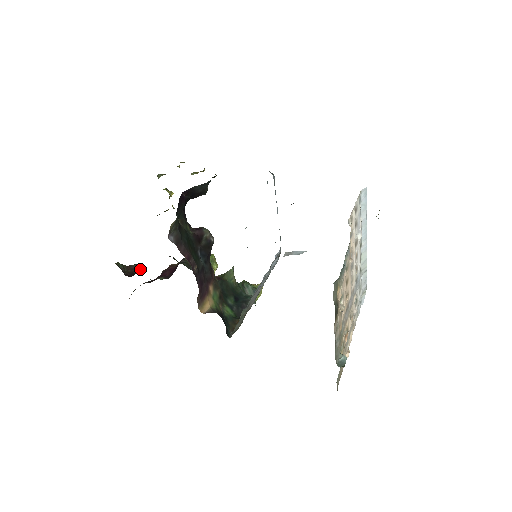
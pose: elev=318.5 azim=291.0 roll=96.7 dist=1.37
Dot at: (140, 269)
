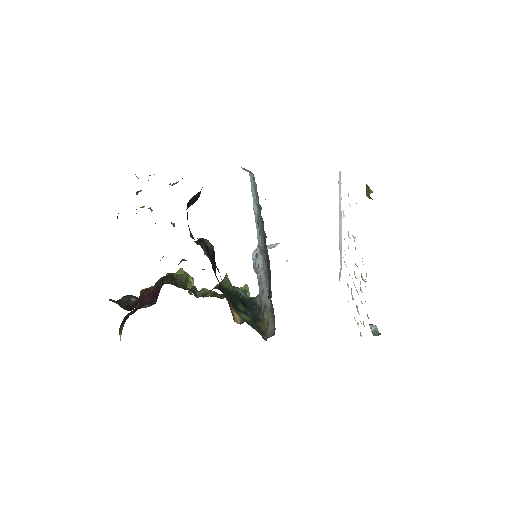
Dot at: (133, 300)
